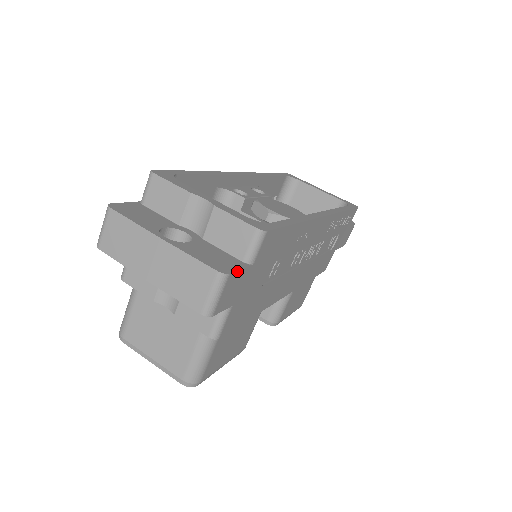
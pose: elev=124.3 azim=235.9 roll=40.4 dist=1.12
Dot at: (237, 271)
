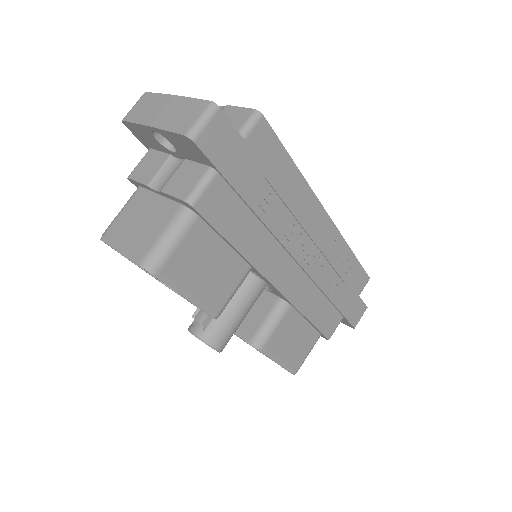
Dot at: (228, 119)
